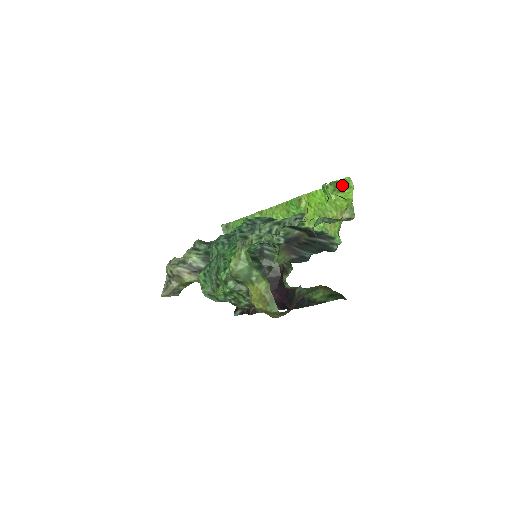
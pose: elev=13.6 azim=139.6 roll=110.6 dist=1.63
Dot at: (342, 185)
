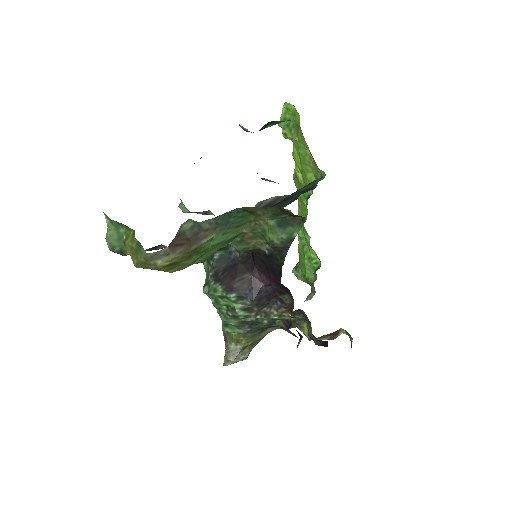
Dot at: (289, 117)
